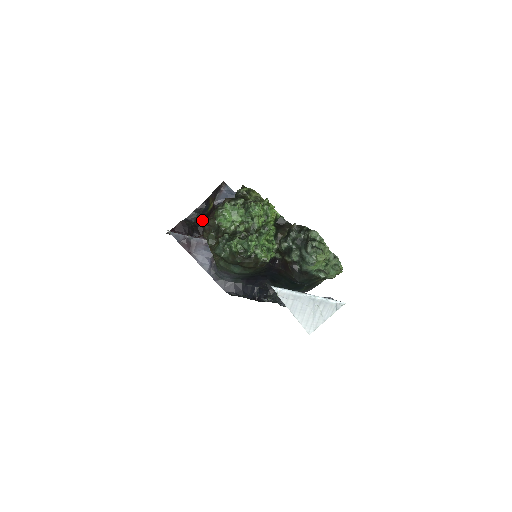
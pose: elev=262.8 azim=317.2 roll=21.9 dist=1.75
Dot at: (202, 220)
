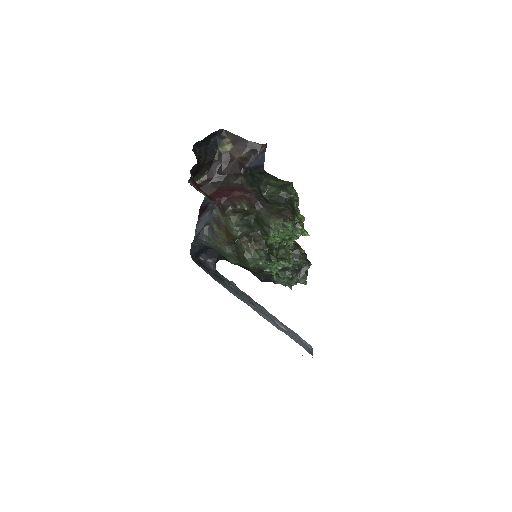
Dot at: (208, 157)
